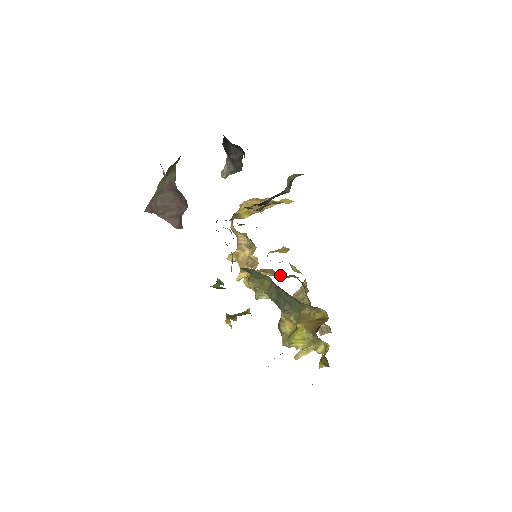
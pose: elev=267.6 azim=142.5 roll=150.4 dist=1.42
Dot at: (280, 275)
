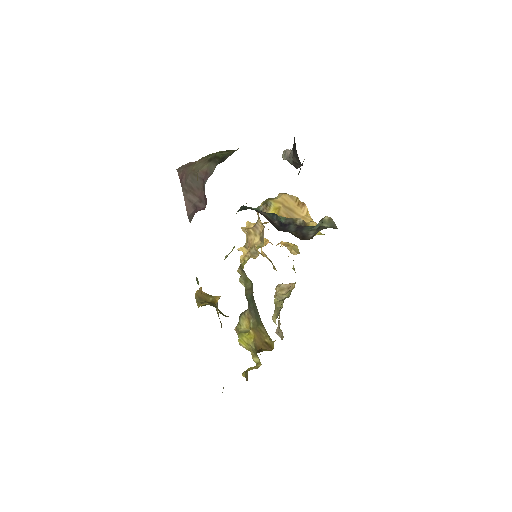
Dot at: occluded
